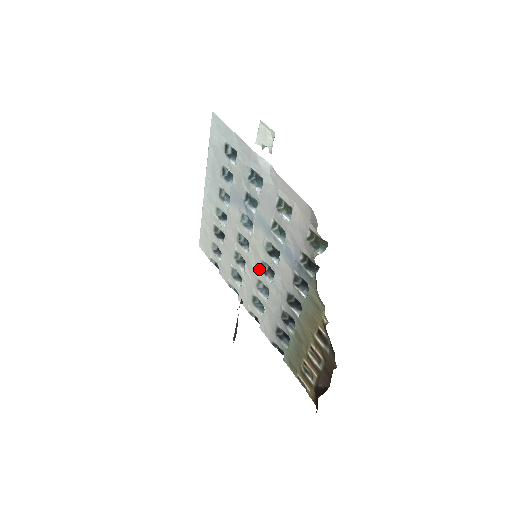
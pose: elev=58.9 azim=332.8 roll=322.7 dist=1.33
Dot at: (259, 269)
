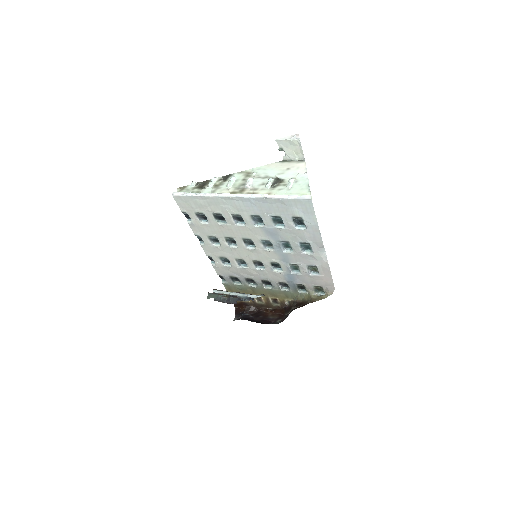
Dot at: (251, 259)
